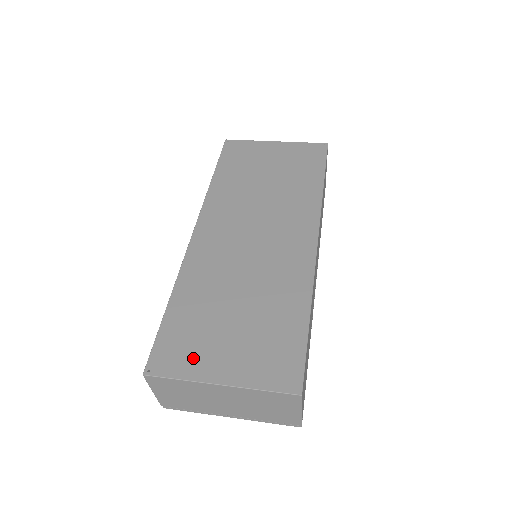
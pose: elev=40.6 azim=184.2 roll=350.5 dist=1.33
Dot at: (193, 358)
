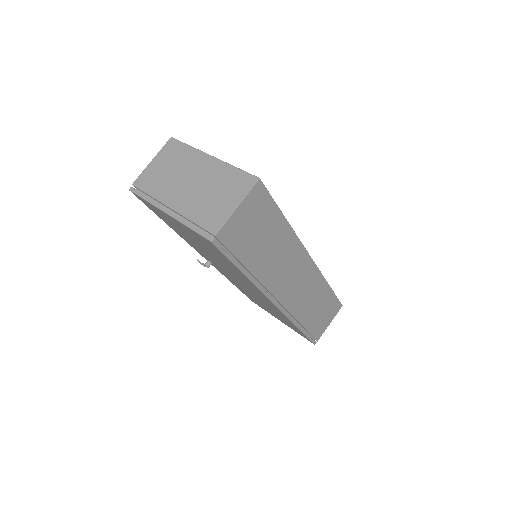
Dot at: occluded
